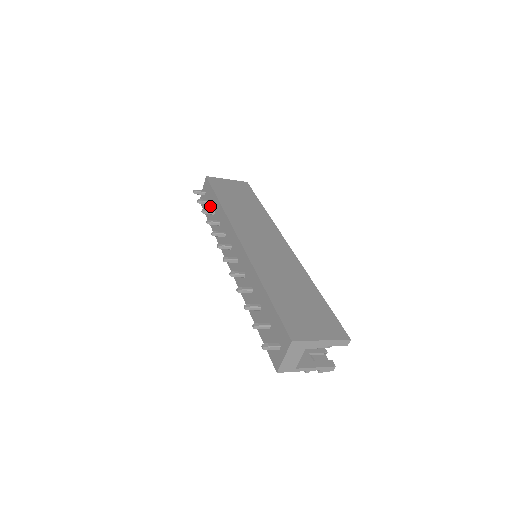
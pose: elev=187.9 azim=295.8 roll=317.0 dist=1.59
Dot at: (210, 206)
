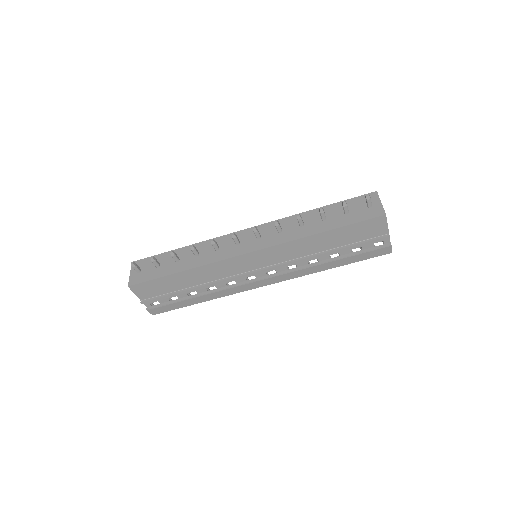
Dot at: (163, 265)
